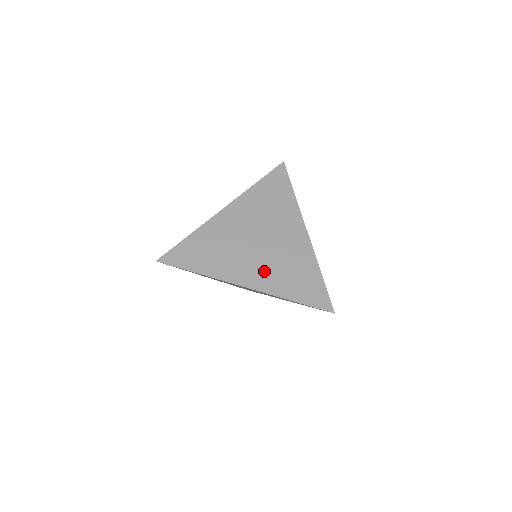
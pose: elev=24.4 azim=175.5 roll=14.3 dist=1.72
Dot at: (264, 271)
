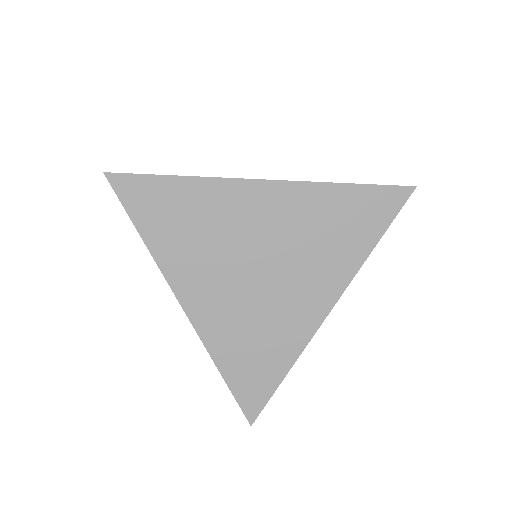
Dot at: (225, 310)
